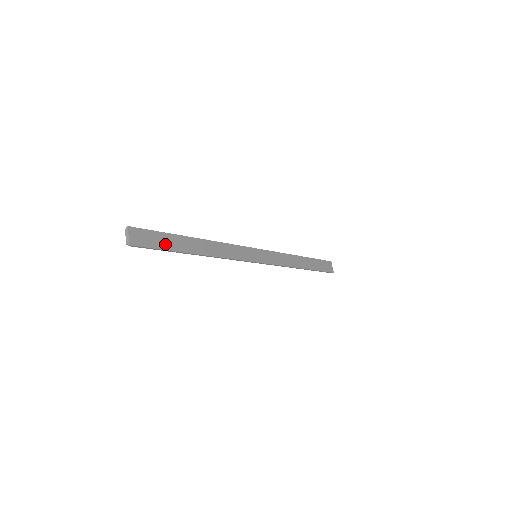
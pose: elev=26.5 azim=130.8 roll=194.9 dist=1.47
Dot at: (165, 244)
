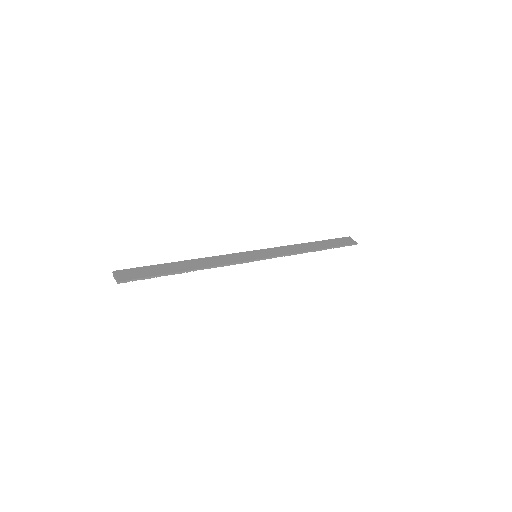
Dot at: (153, 272)
